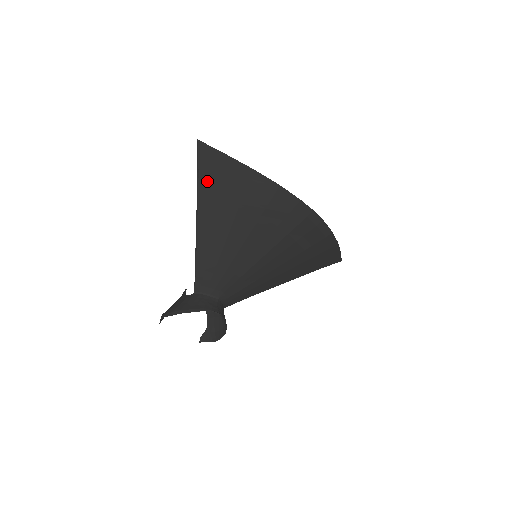
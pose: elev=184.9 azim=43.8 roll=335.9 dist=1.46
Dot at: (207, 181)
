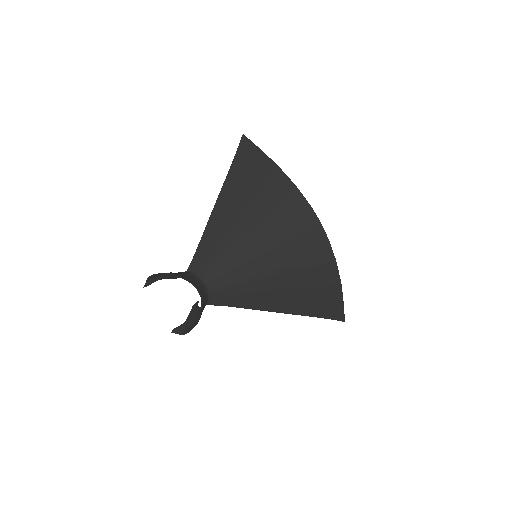
Dot at: (238, 168)
